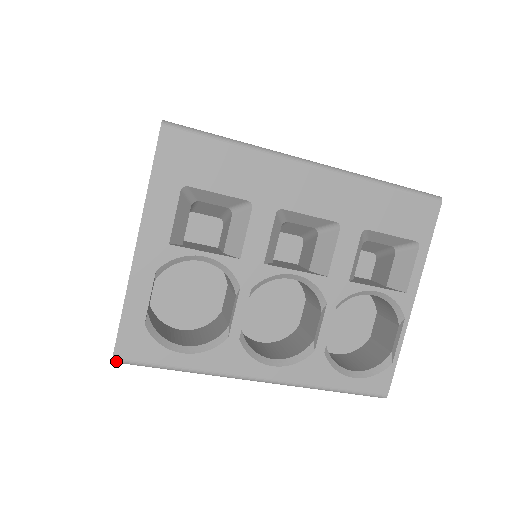
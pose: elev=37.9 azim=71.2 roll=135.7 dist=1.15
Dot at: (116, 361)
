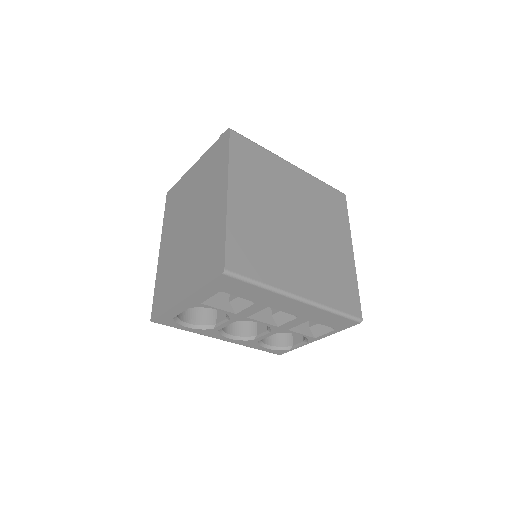
Dot at: occluded
